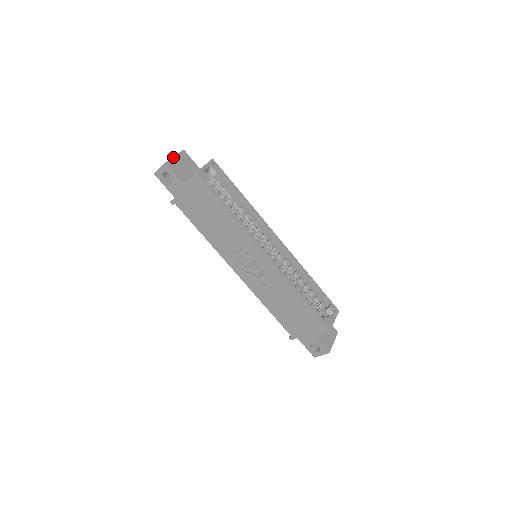
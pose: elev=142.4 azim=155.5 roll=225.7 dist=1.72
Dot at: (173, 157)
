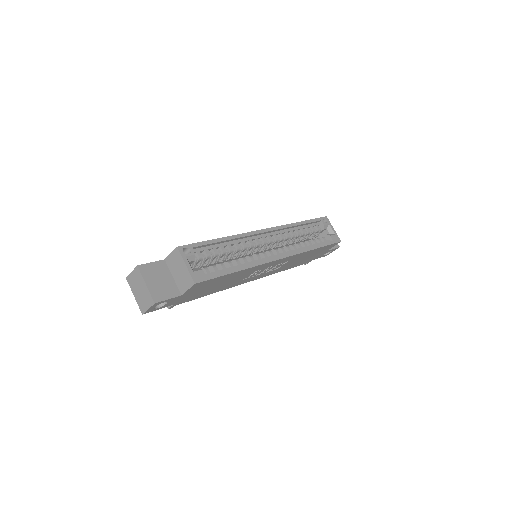
Dot at: (147, 288)
